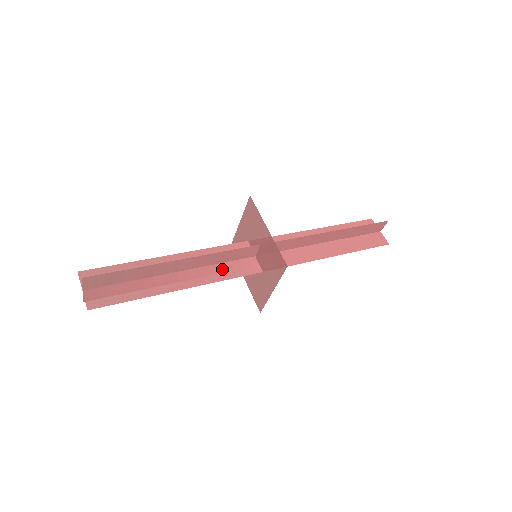
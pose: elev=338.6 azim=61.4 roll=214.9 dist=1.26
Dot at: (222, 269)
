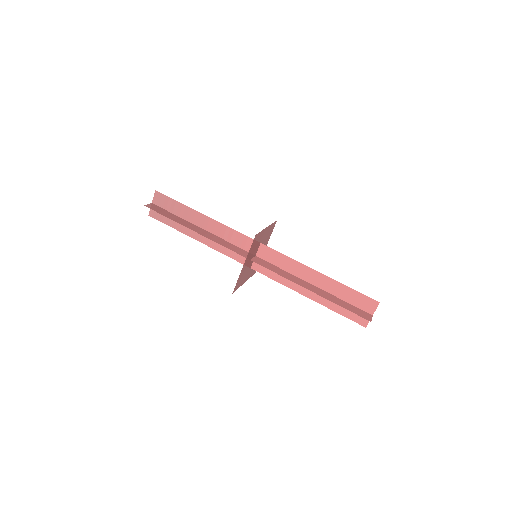
Dot at: occluded
